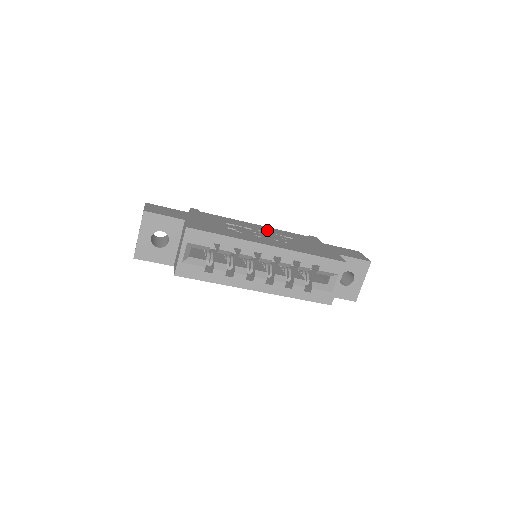
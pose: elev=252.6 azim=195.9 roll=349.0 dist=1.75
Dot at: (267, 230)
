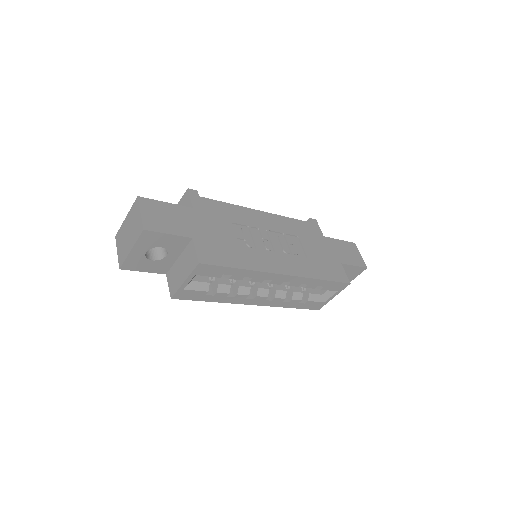
Dot at: (273, 225)
